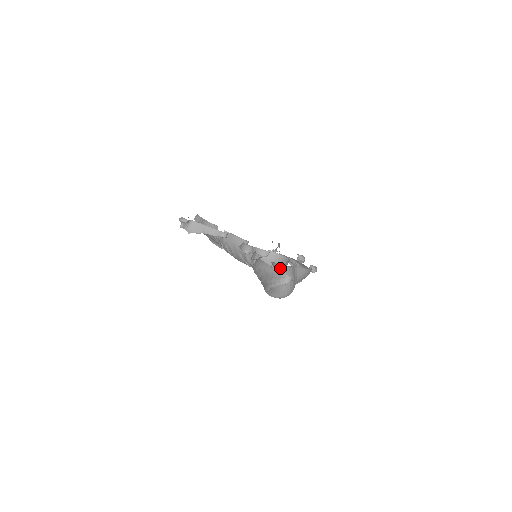
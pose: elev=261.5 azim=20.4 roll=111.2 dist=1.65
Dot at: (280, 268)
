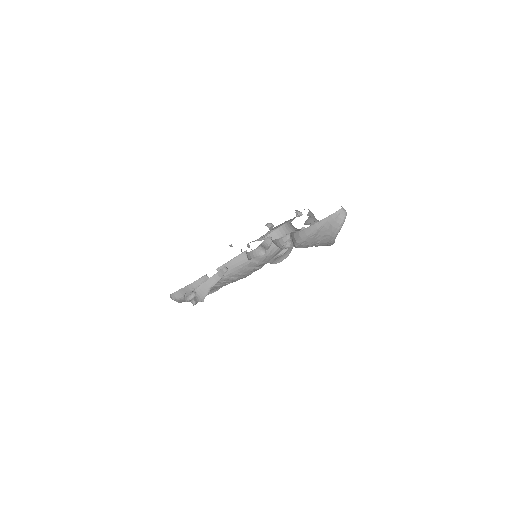
Dot at: occluded
